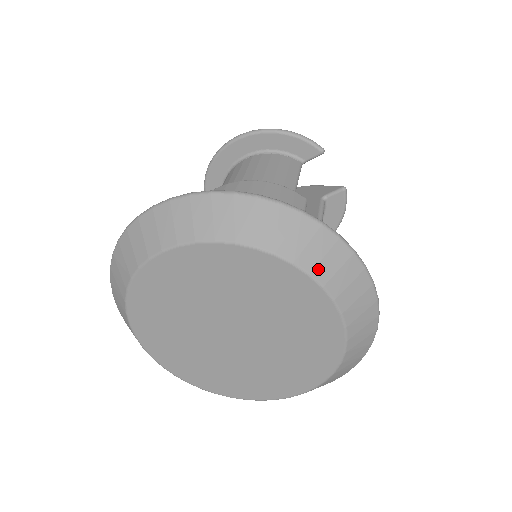
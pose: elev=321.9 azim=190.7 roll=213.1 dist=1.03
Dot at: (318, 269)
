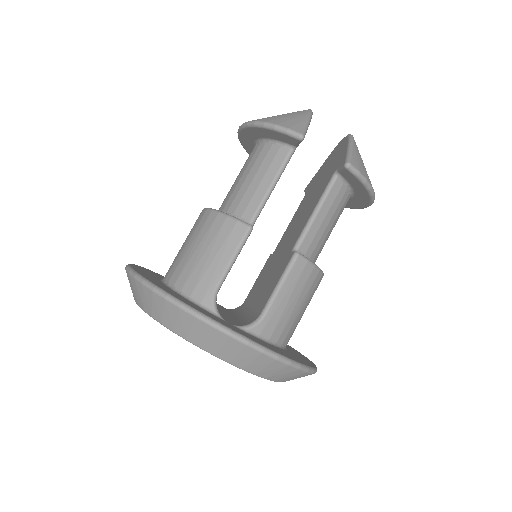
Dot at: (190, 337)
